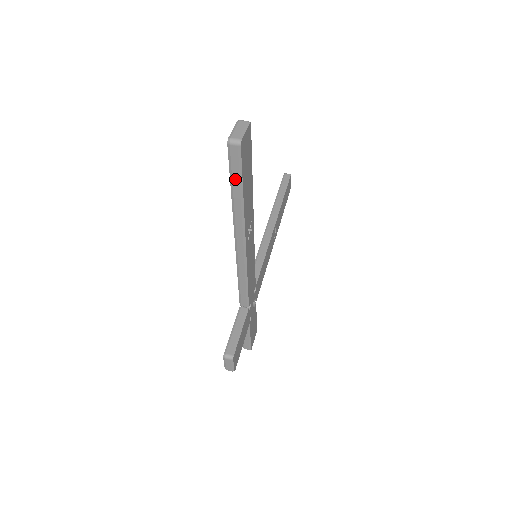
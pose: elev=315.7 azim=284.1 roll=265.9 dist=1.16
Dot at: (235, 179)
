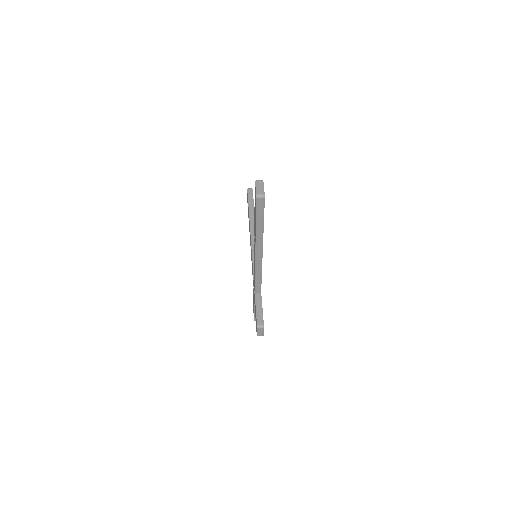
Dot at: (259, 216)
